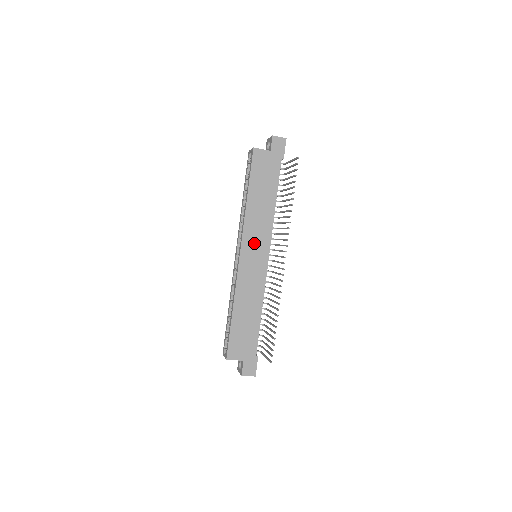
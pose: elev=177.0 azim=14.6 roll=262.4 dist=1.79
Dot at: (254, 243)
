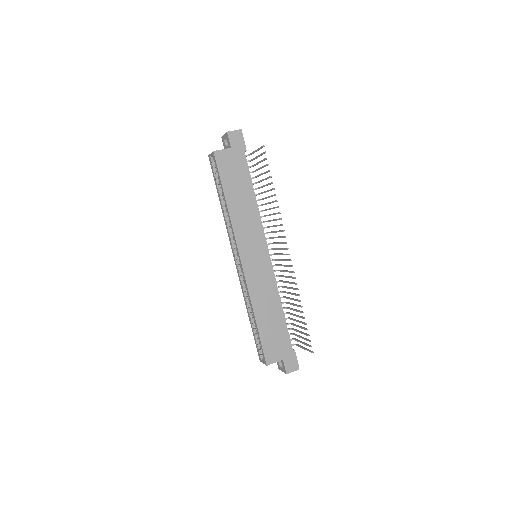
Dot at: (250, 245)
